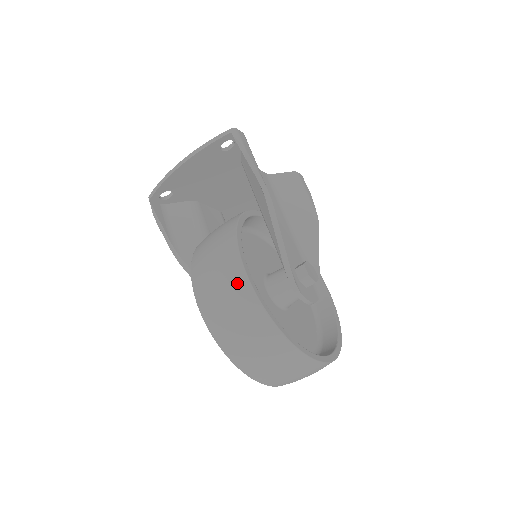
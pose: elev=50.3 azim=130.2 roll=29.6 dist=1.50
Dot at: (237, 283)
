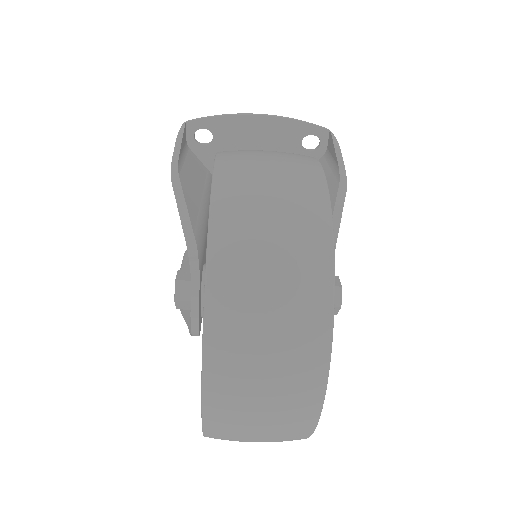
Dot at: (305, 167)
